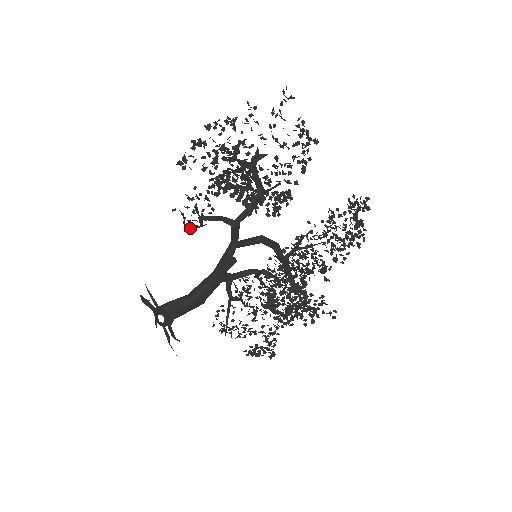
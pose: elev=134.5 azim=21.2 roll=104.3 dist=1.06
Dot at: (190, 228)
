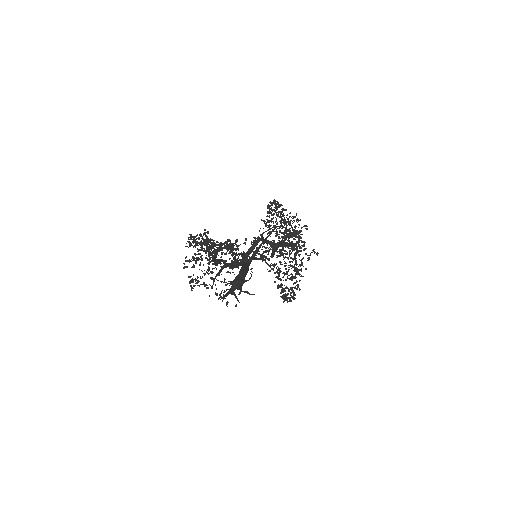
Dot at: occluded
